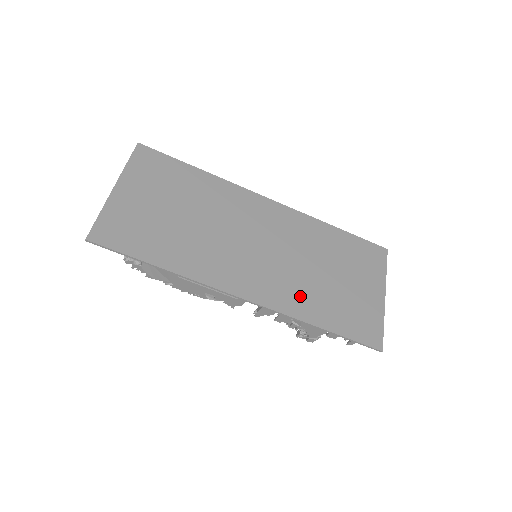
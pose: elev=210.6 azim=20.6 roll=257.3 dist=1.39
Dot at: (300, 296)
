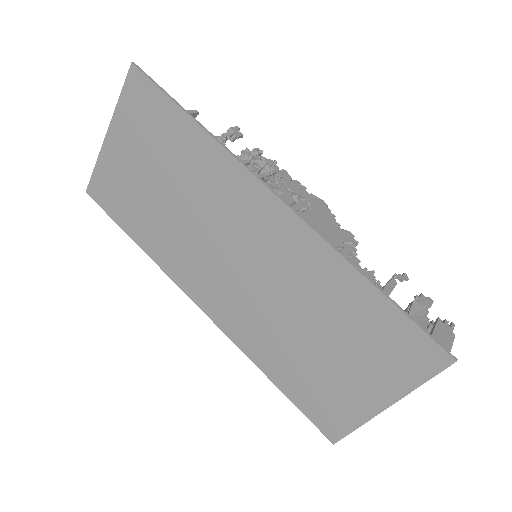
Dot at: (262, 340)
